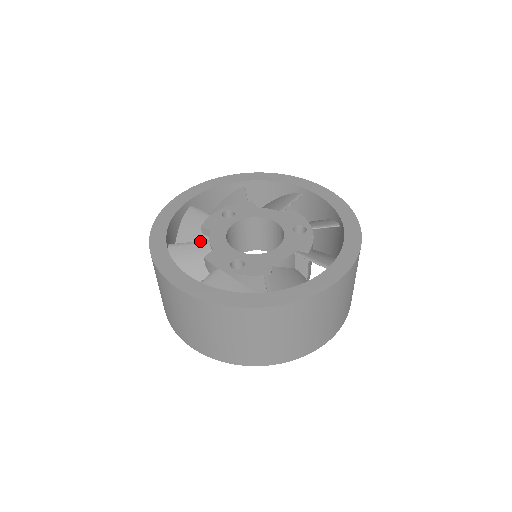
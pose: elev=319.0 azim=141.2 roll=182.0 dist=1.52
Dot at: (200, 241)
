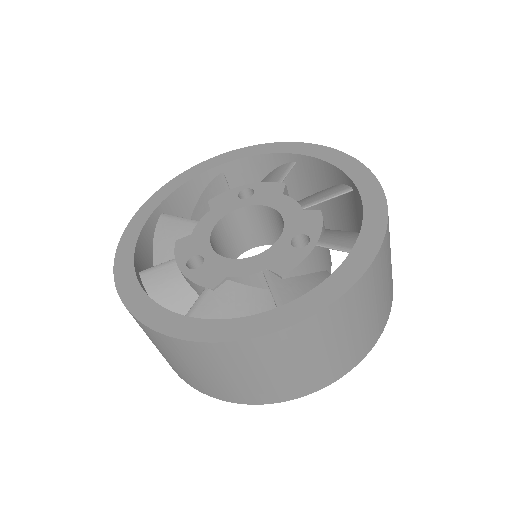
Dot at: (190, 219)
